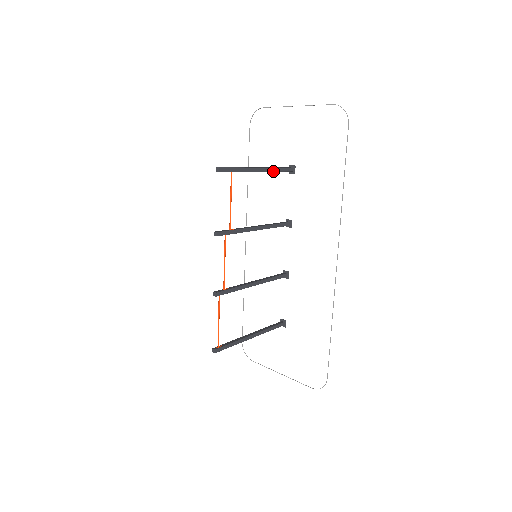
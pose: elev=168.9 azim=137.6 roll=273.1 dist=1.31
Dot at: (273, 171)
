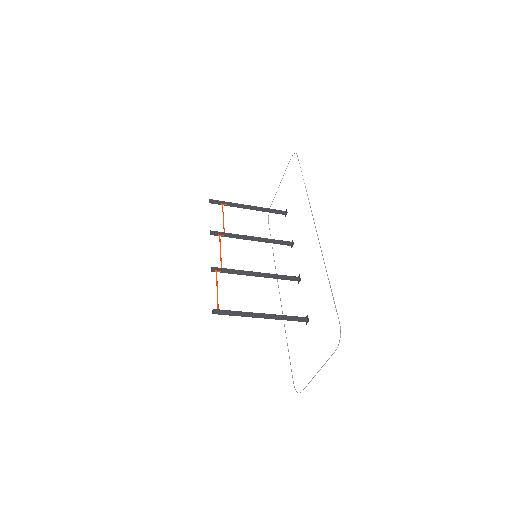
Dot at: (264, 209)
